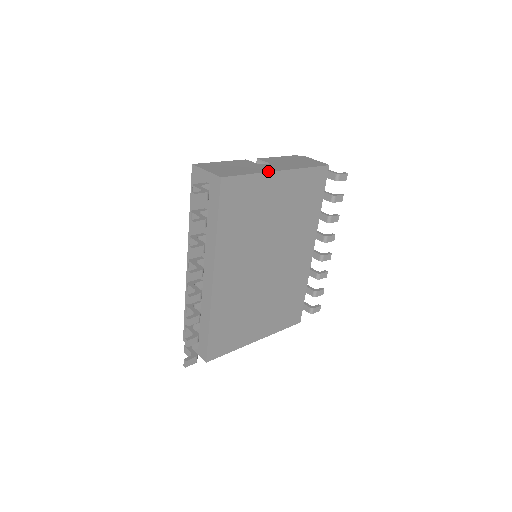
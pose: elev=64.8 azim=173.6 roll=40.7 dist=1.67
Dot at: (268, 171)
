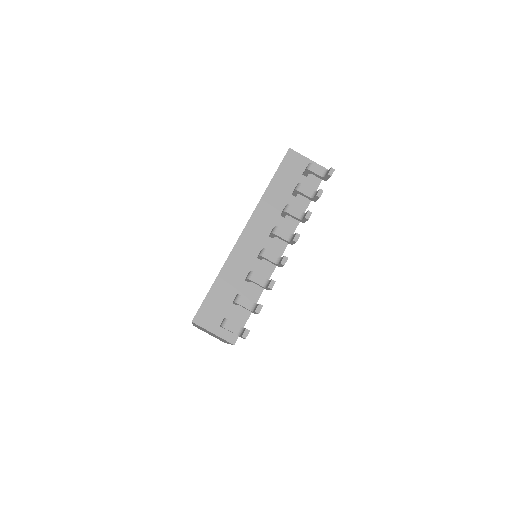
Dot at: occluded
